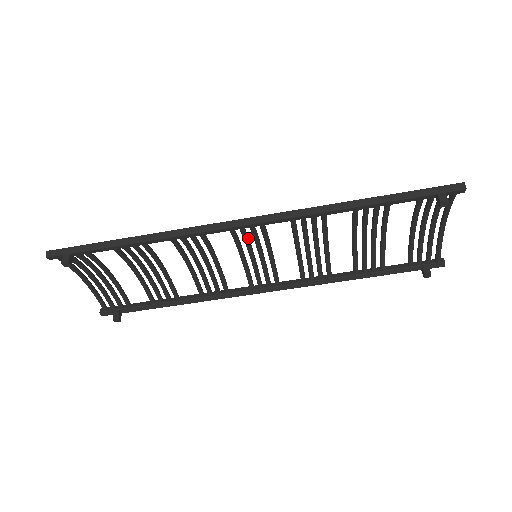
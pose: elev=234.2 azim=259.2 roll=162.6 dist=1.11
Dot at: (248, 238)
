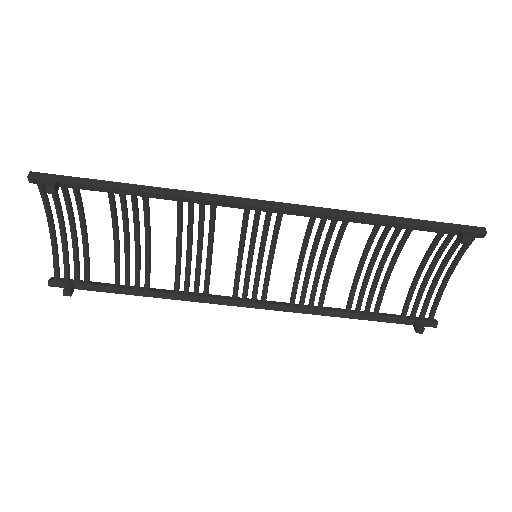
Dot at: (257, 229)
